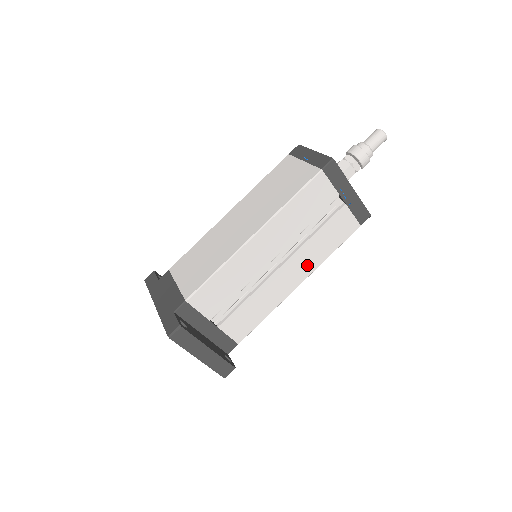
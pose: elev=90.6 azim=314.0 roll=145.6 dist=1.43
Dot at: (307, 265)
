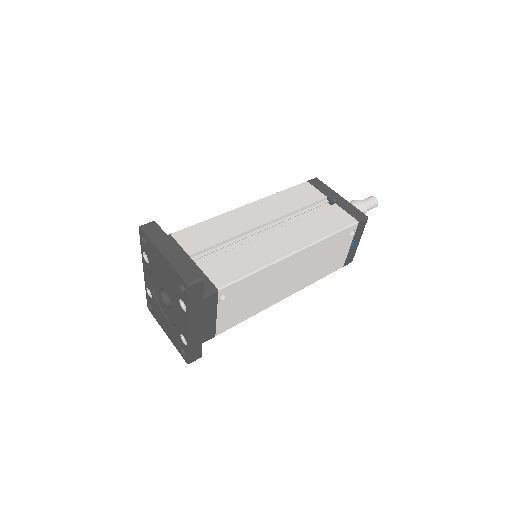
Dot at: (302, 238)
